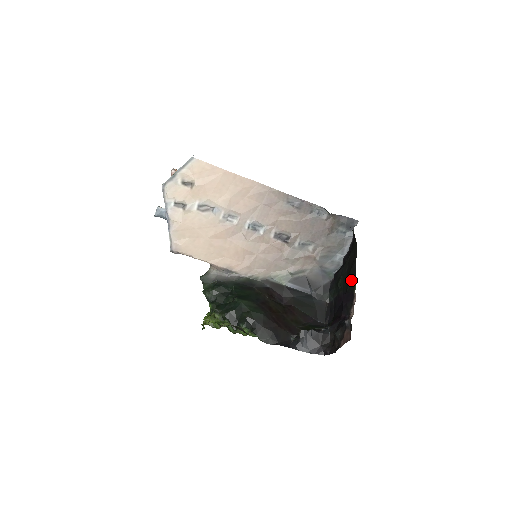
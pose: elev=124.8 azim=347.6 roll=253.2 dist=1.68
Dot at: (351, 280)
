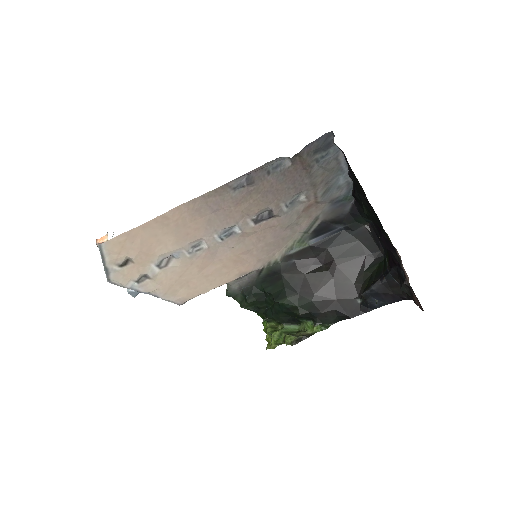
Dot at: (378, 223)
